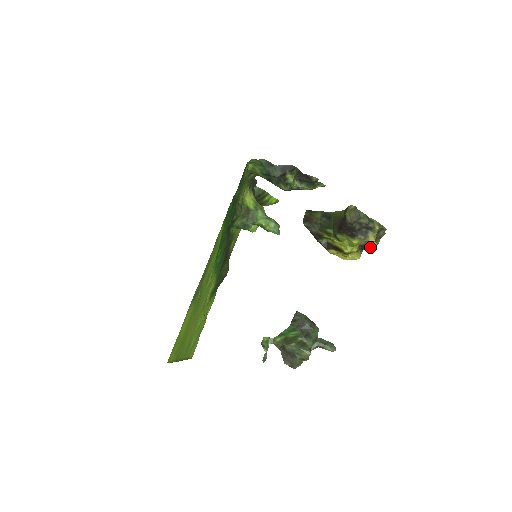
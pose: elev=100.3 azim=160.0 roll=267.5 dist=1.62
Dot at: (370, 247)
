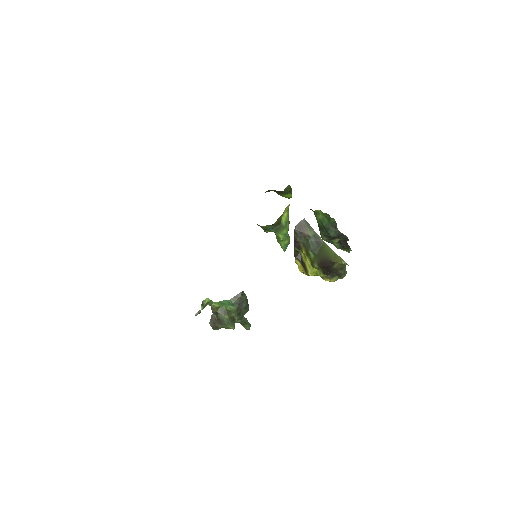
Dot at: (325, 280)
